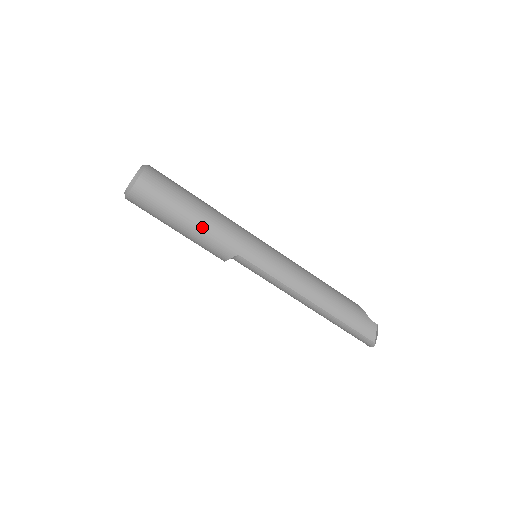
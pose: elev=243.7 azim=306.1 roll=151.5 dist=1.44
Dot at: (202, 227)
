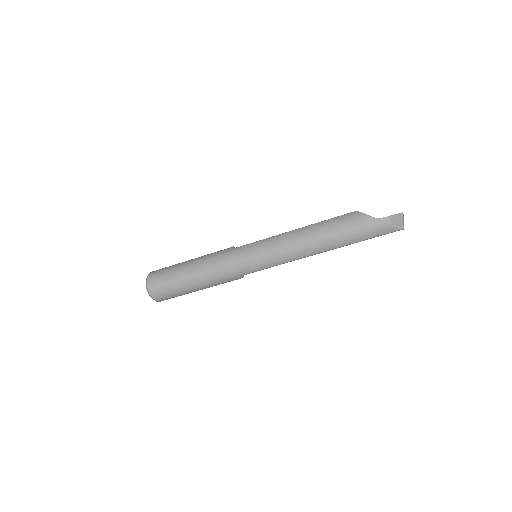
Dot at: (206, 284)
